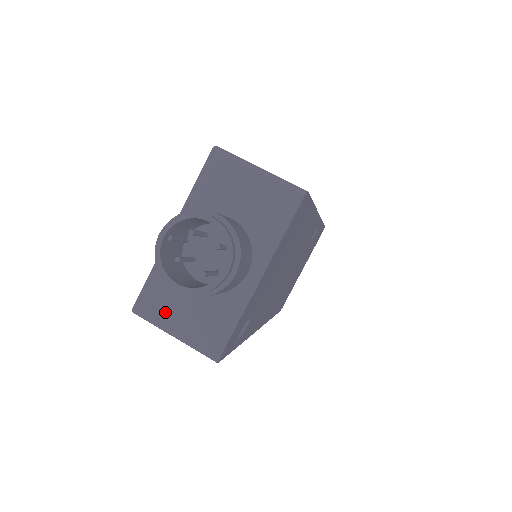
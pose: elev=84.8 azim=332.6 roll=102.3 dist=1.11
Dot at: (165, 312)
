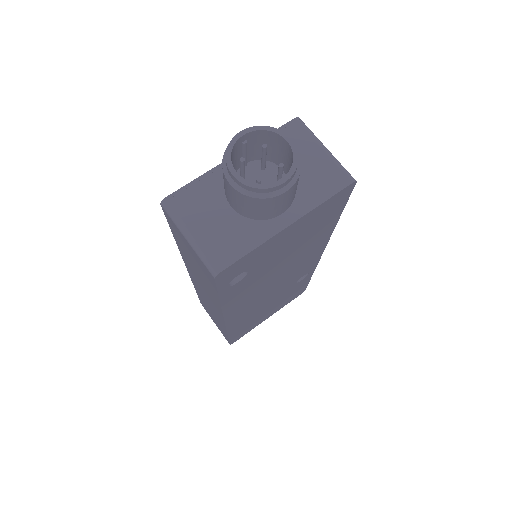
Dot at: (192, 214)
